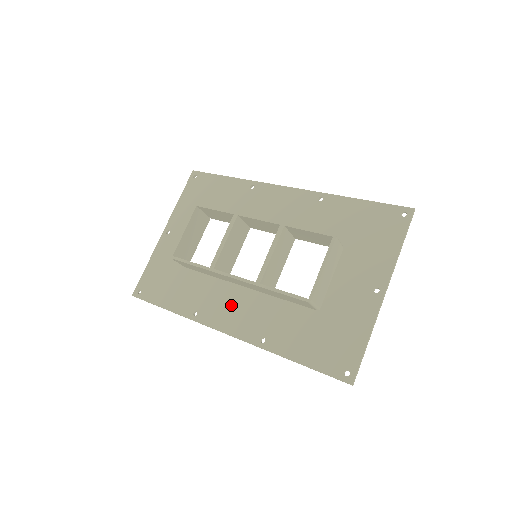
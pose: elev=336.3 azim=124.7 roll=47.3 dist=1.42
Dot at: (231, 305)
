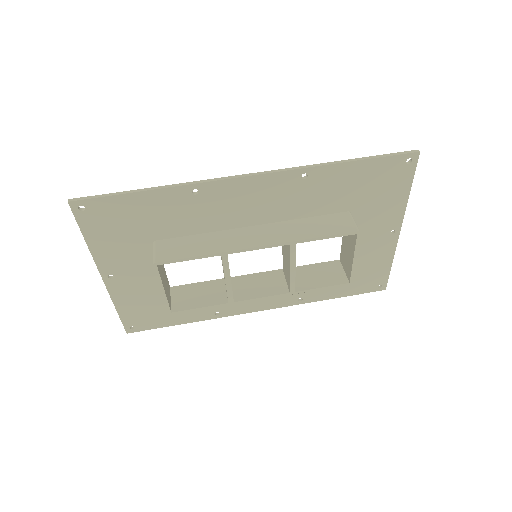
Dot at: occluded
